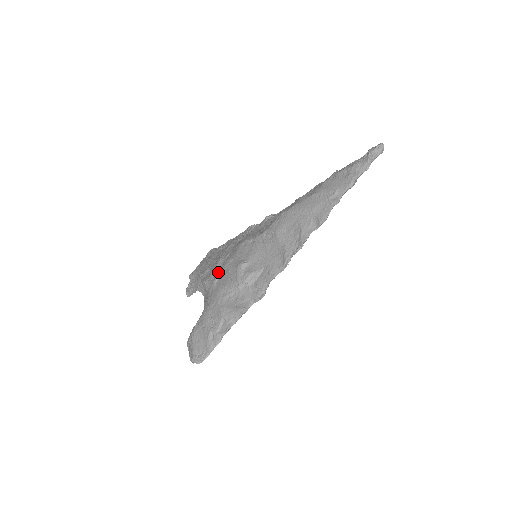
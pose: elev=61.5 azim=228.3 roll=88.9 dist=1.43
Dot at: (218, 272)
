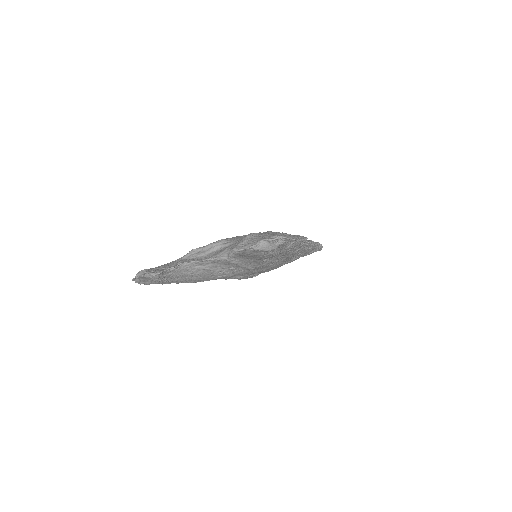
Dot at: occluded
